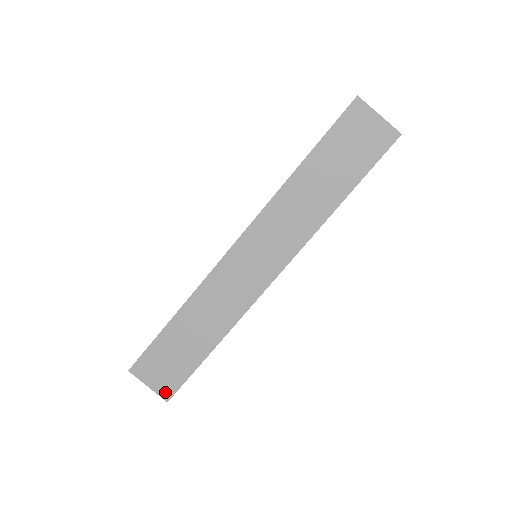
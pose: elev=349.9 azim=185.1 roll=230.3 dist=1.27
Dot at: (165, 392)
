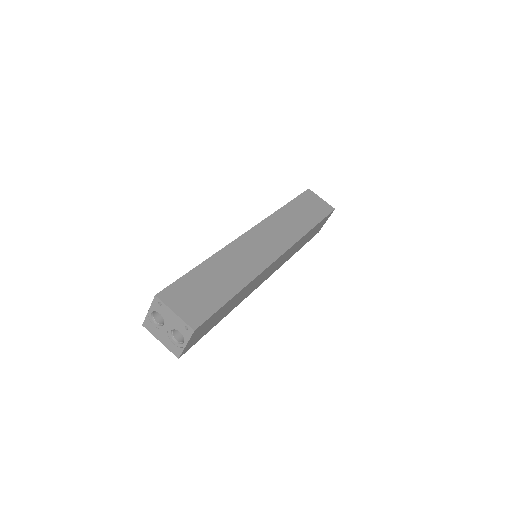
Dot at: (192, 320)
